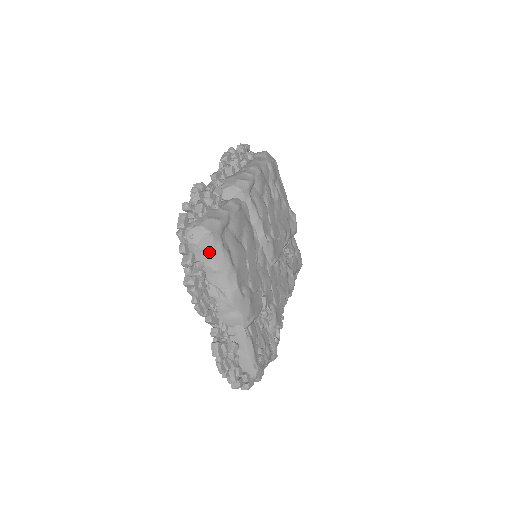
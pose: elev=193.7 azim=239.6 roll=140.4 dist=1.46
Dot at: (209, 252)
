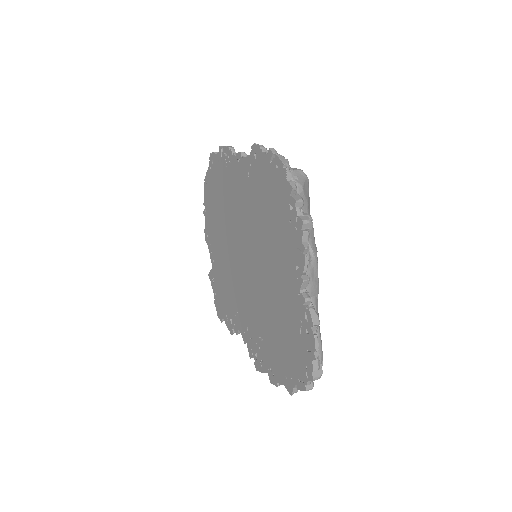
Dot at: (306, 200)
